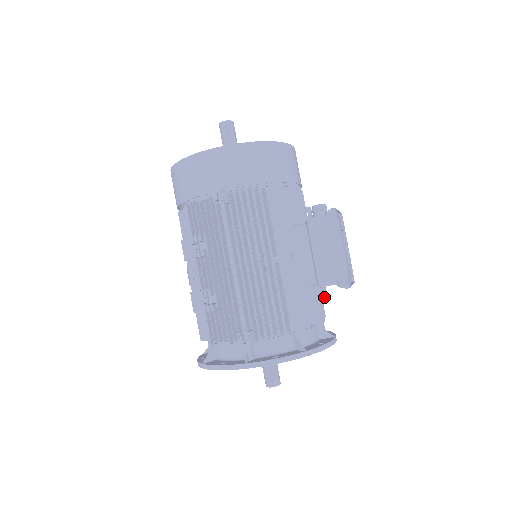
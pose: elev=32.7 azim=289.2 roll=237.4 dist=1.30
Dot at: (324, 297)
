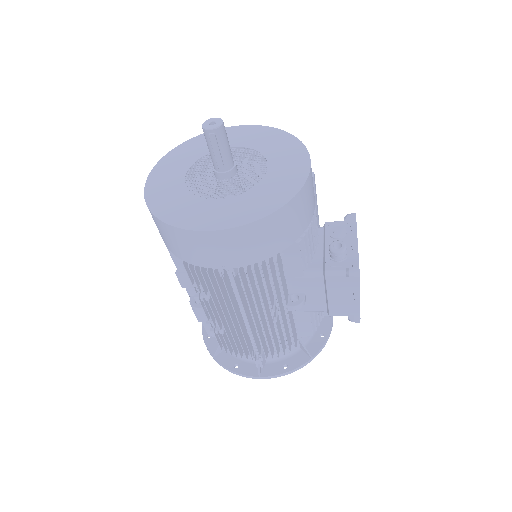
Dot at: occluded
